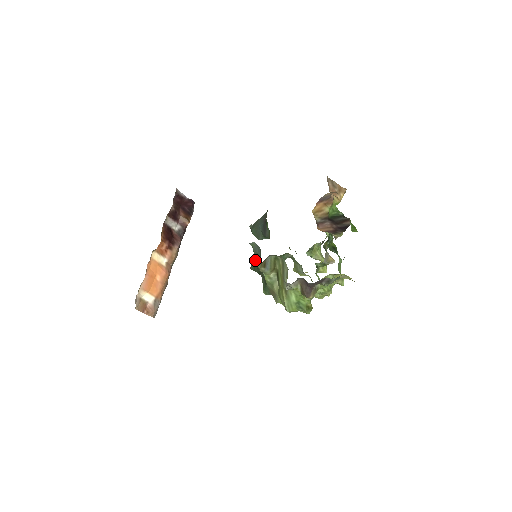
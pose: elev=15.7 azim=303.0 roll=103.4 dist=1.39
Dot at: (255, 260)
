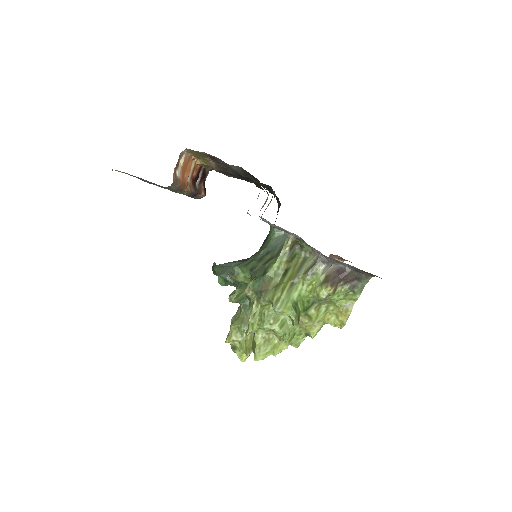
Dot at: (263, 252)
